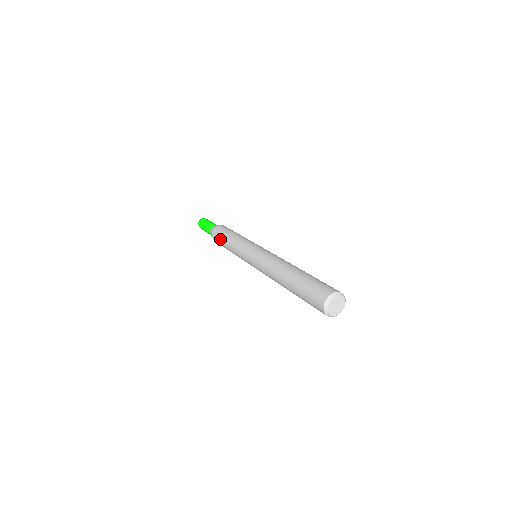
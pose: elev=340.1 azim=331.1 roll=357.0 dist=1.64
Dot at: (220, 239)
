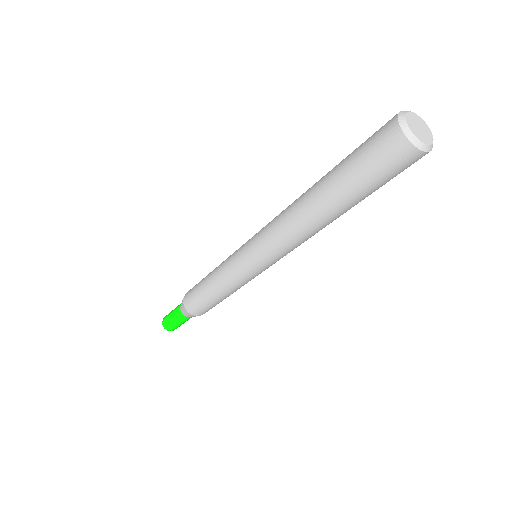
Dot at: (196, 291)
